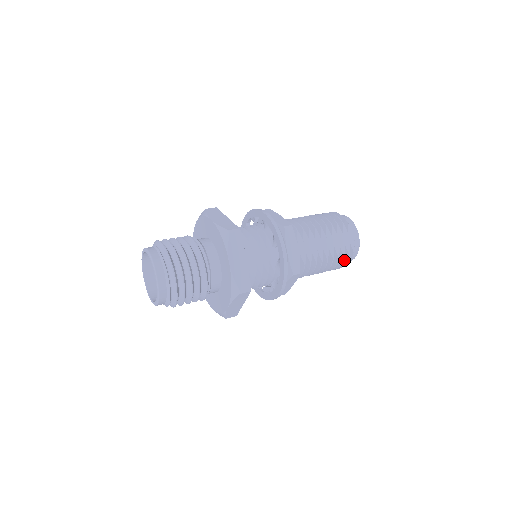
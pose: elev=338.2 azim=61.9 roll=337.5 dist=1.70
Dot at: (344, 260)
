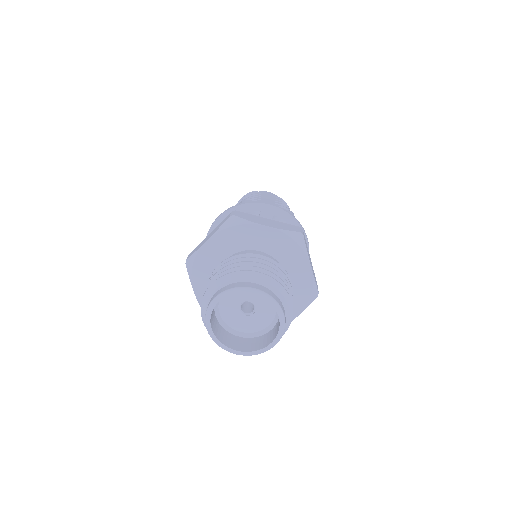
Dot at: occluded
